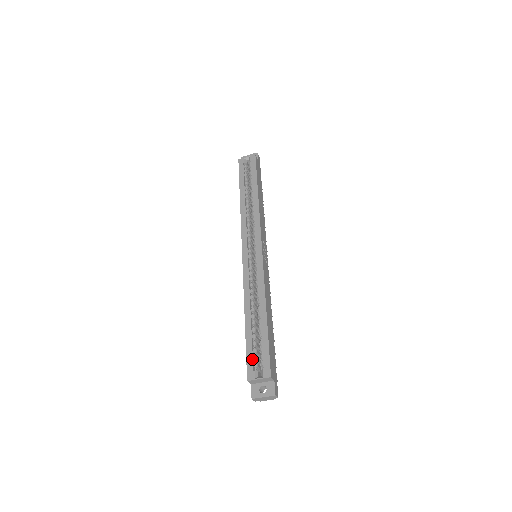
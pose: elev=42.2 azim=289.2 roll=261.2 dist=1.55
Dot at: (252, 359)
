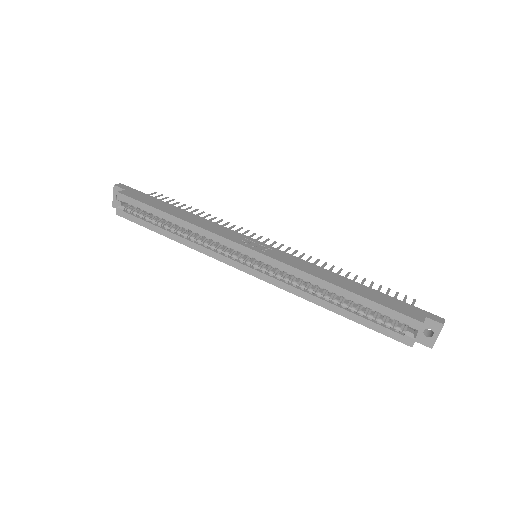
Dot at: (389, 330)
